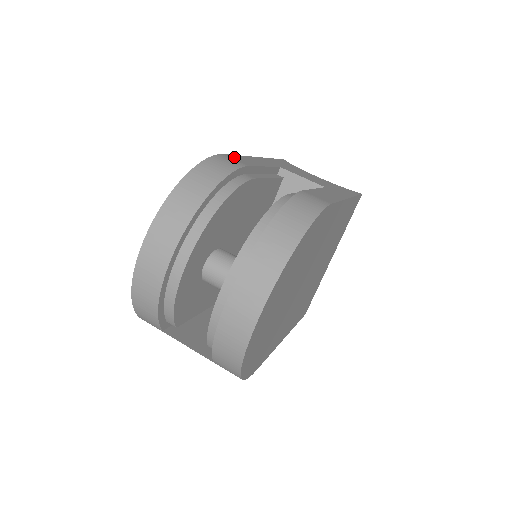
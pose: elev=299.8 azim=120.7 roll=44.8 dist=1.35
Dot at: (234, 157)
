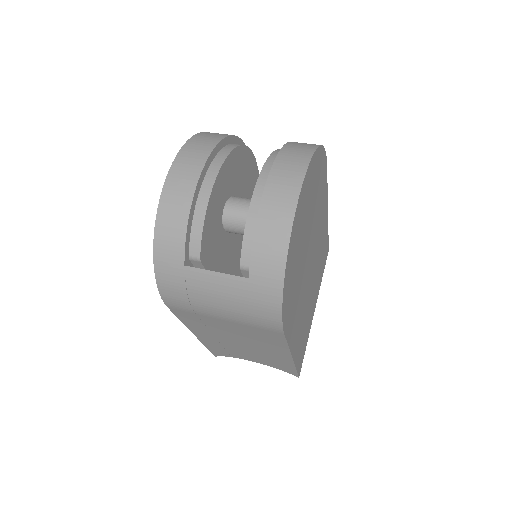
Dot at: occluded
